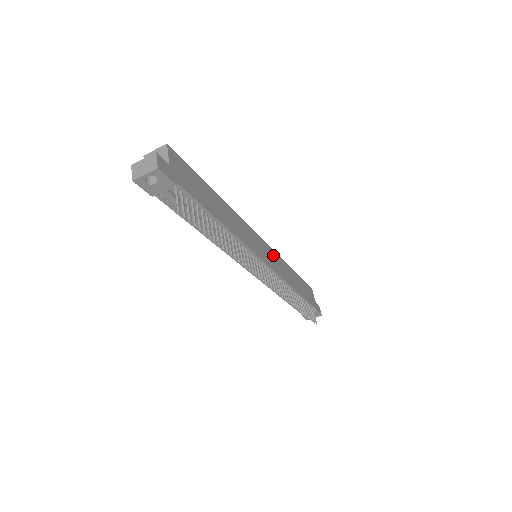
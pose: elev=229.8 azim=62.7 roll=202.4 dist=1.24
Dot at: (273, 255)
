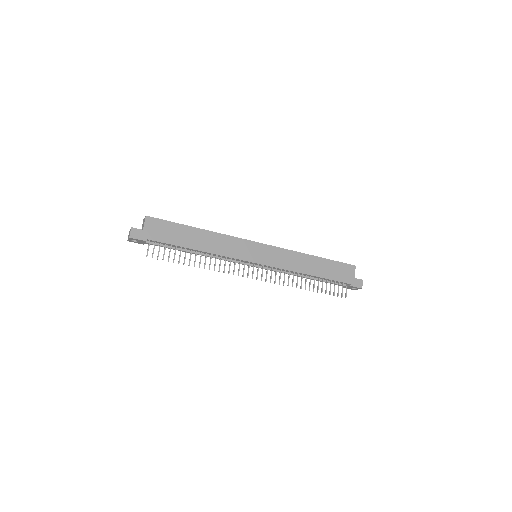
Dot at: (277, 252)
